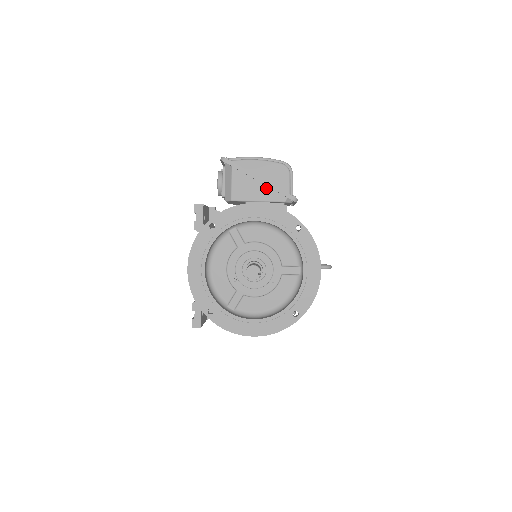
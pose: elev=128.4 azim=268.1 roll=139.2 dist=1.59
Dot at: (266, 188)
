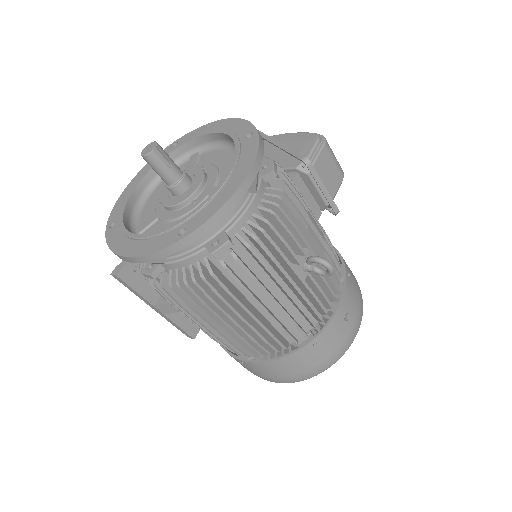
Dot at: (284, 156)
